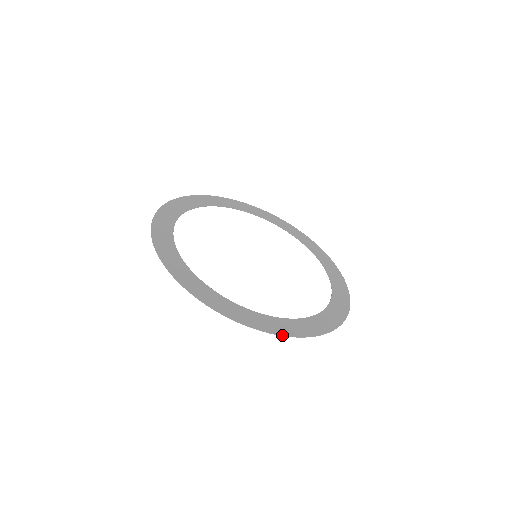
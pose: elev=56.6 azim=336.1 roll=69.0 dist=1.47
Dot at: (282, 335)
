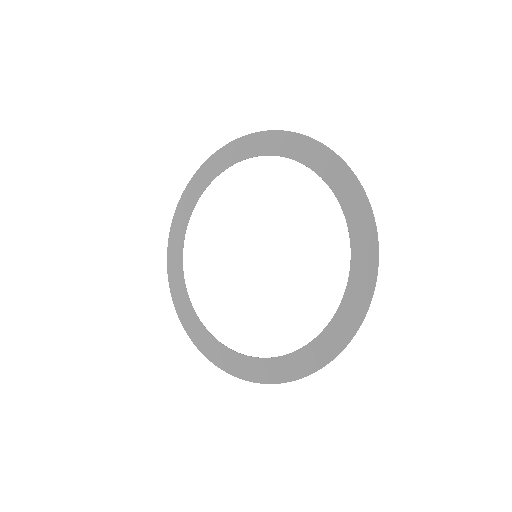
Dot at: (277, 383)
